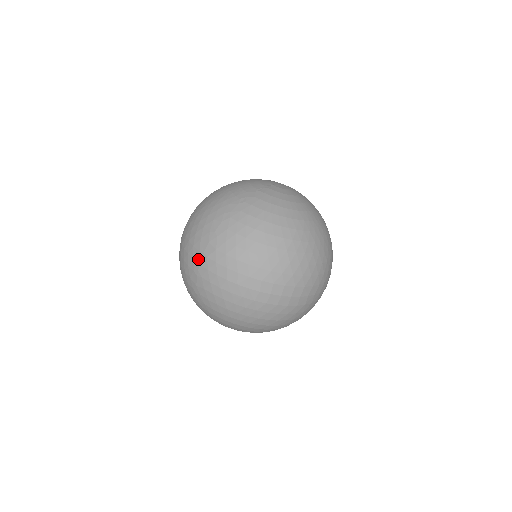
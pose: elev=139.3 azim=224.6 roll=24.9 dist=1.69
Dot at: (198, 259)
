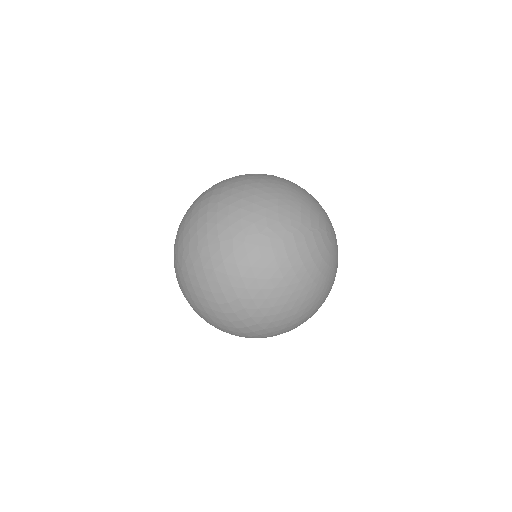
Dot at: (211, 240)
